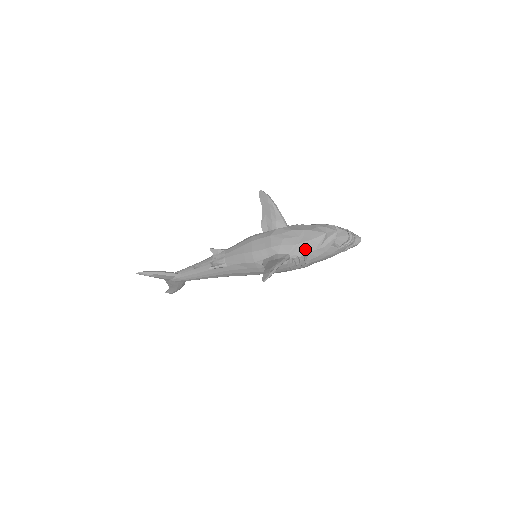
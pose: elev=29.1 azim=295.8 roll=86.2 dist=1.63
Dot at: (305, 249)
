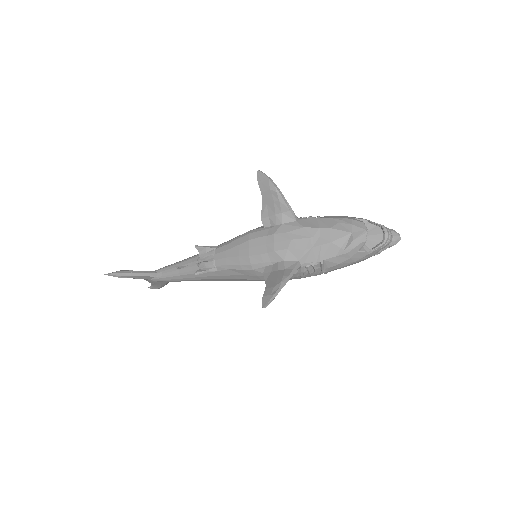
Dot at: (322, 255)
